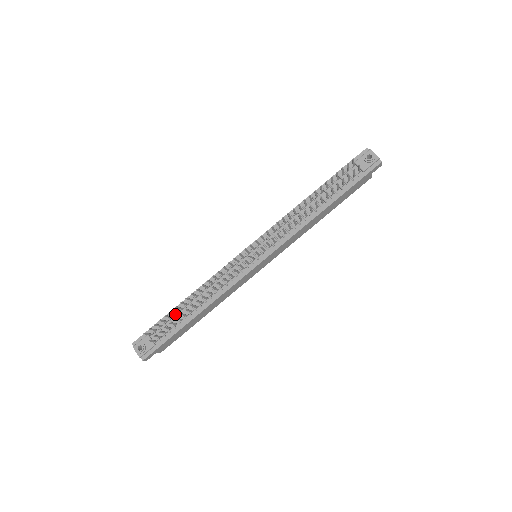
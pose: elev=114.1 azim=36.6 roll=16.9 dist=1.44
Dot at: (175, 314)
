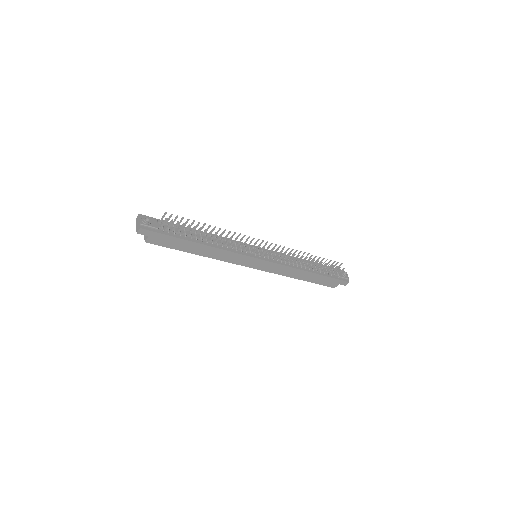
Dot at: occluded
